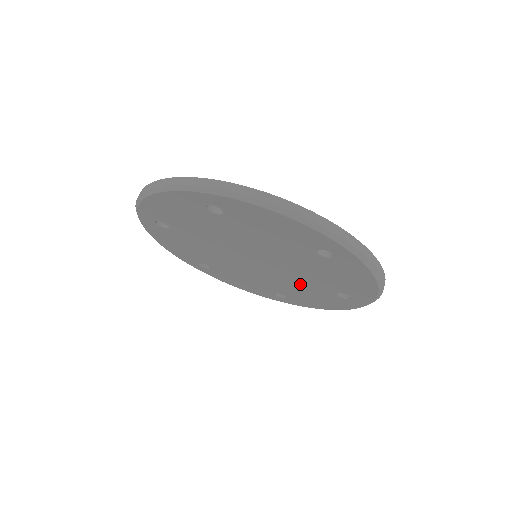
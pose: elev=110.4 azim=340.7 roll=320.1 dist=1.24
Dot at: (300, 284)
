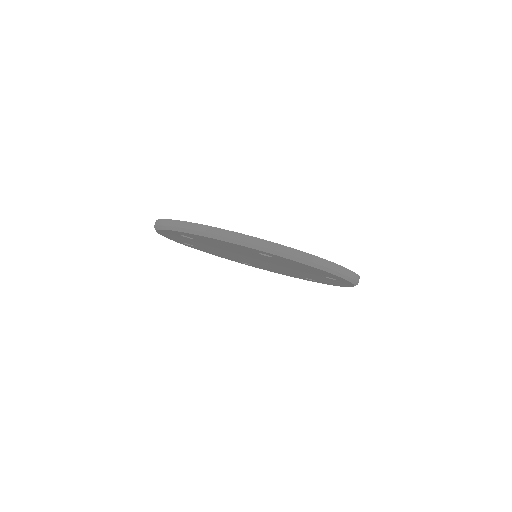
Dot at: (279, 270)
